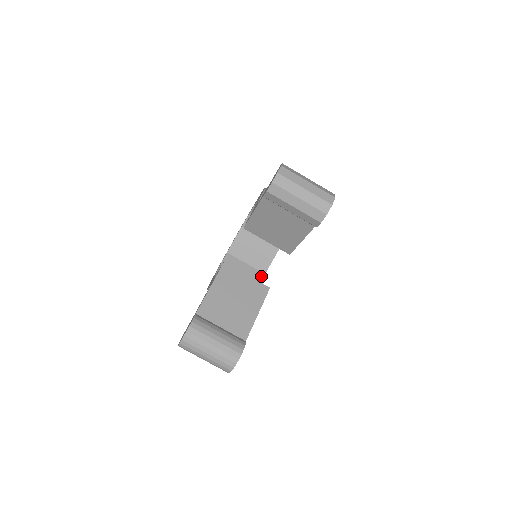
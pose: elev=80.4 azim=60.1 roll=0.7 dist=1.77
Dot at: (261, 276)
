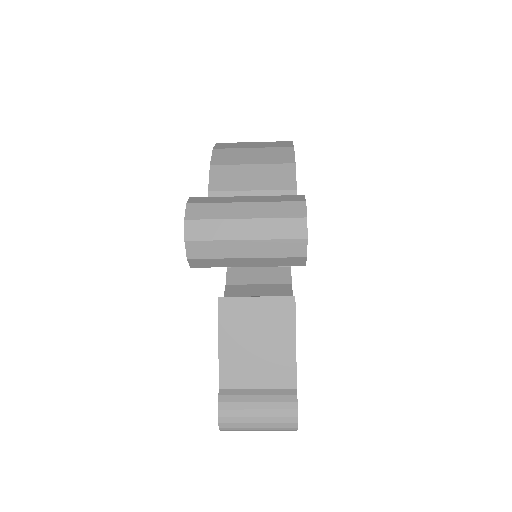
Dot at: occluded
